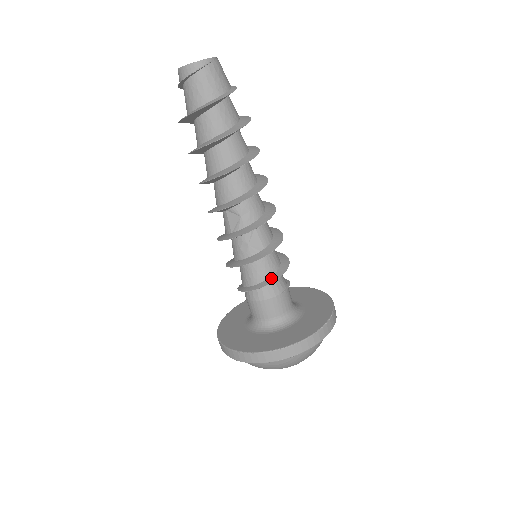
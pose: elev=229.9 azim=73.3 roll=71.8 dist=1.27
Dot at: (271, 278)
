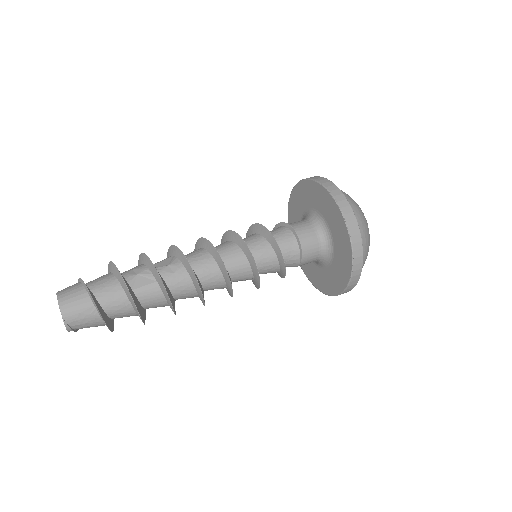
Dot at: (281, 273)
